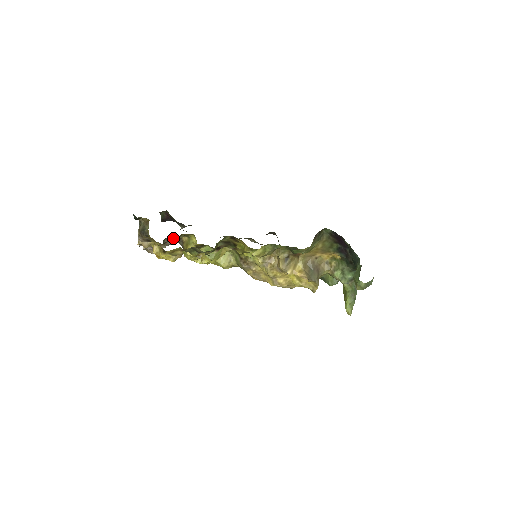
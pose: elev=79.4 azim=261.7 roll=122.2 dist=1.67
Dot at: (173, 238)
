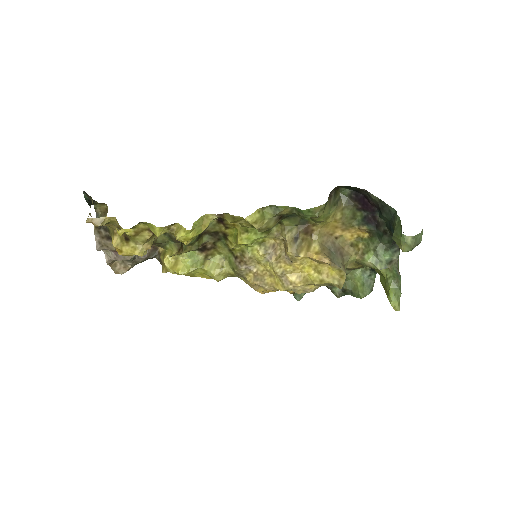
Dot at: occluded
